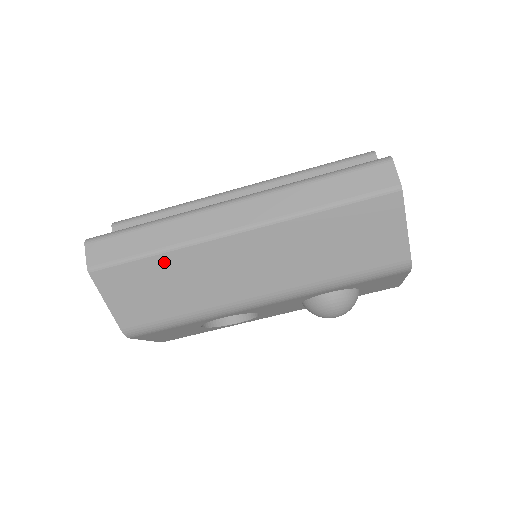
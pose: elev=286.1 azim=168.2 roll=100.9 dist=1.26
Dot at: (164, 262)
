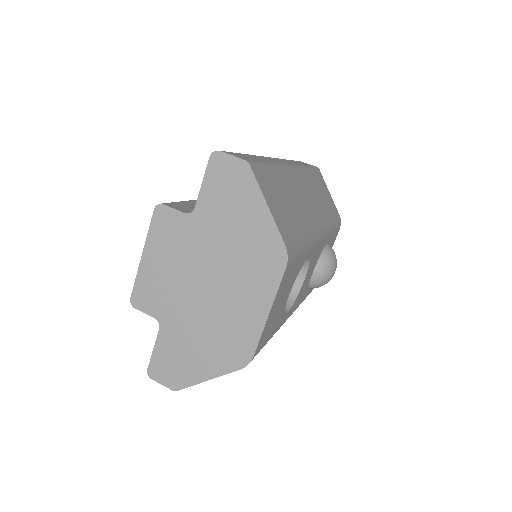
Dot at: (279, 175)
